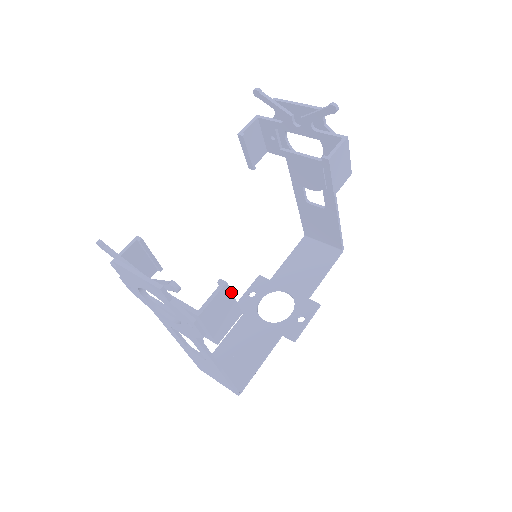
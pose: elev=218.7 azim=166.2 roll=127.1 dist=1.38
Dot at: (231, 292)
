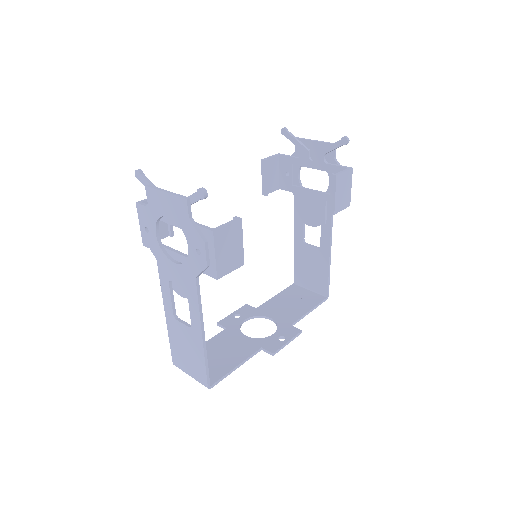
Dot at: (242, 232)
